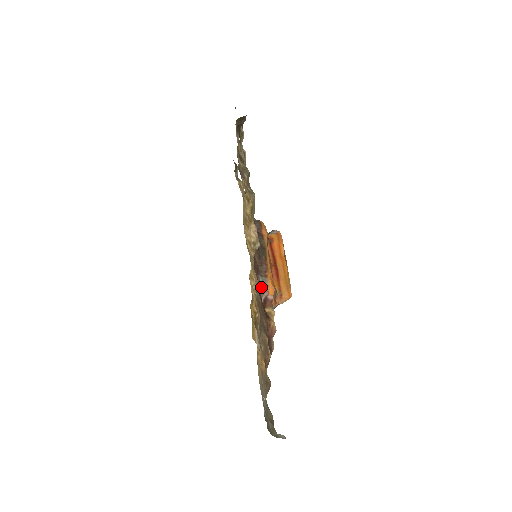
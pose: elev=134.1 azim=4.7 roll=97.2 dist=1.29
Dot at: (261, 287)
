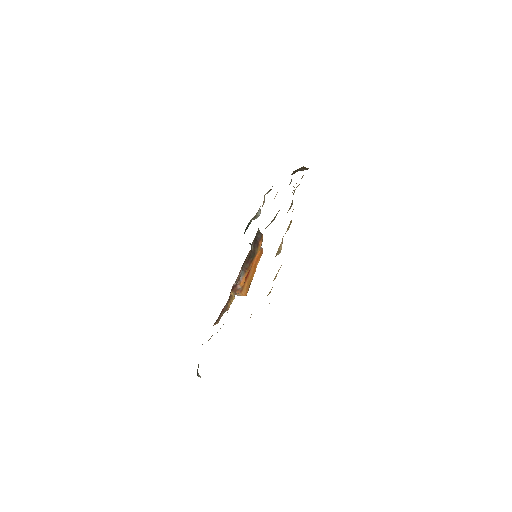
Dot at: (239, 276)
